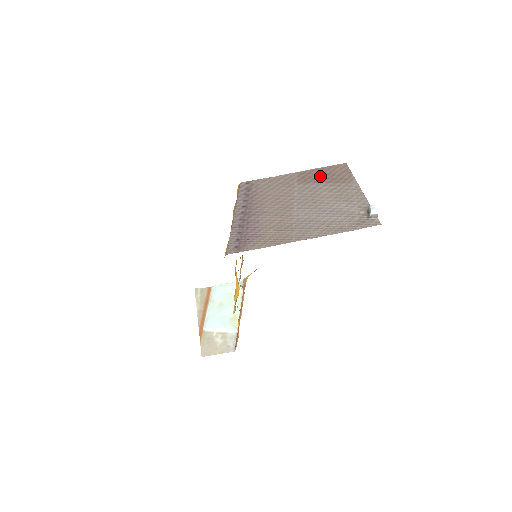
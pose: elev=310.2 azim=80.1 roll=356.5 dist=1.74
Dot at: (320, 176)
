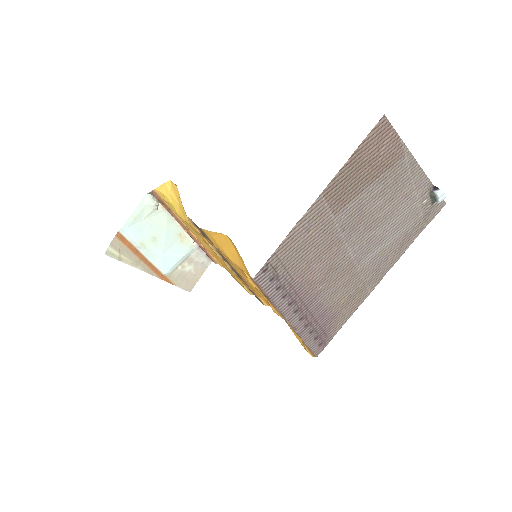
Dot at: (358, 176)
